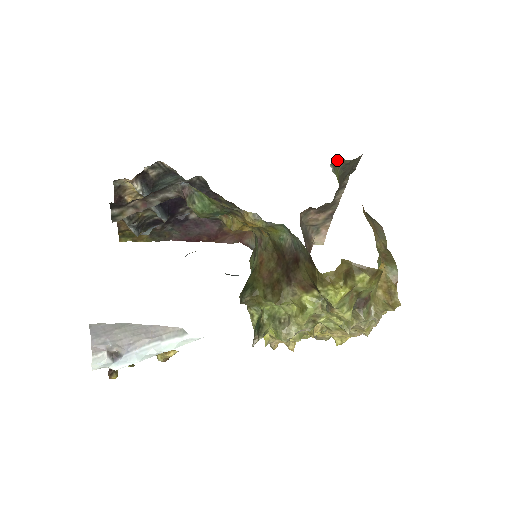
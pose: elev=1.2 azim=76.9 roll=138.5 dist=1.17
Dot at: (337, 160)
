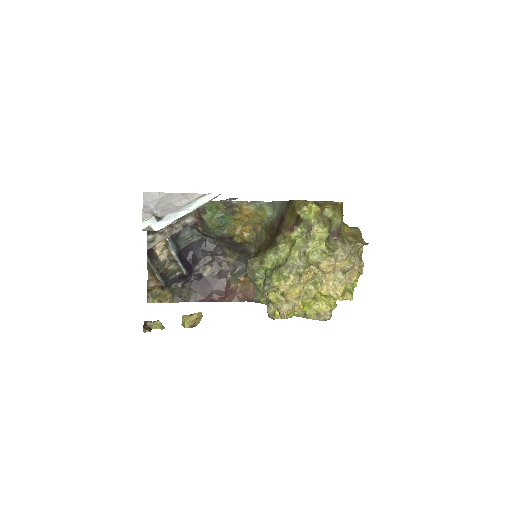
Dot at: occluded
